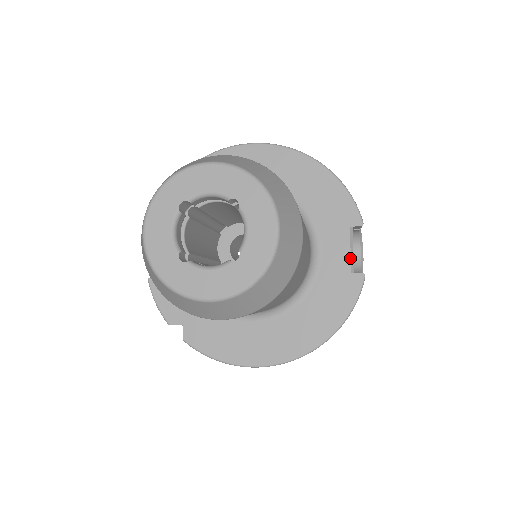
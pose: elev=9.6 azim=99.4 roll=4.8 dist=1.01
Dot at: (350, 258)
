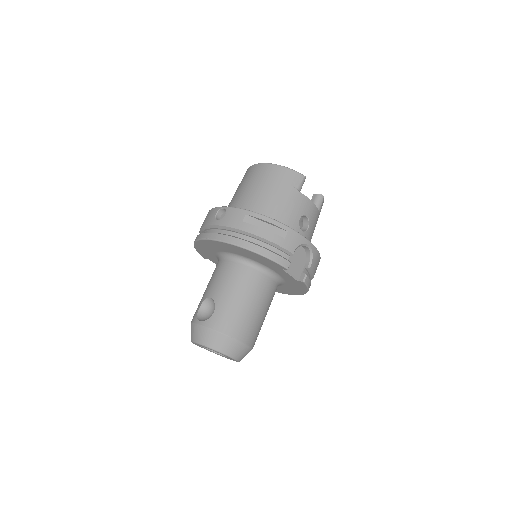
Dot at: (292, 277)
